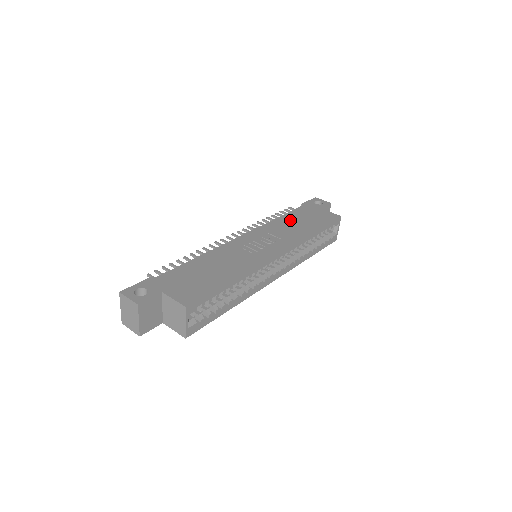
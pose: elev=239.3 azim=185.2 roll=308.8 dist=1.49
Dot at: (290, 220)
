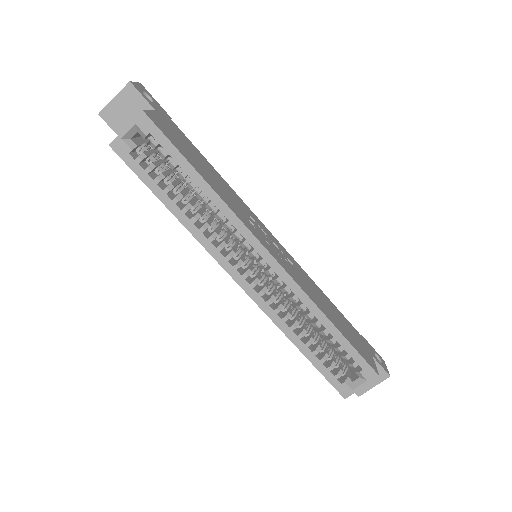
Dot at: (328, 303)
